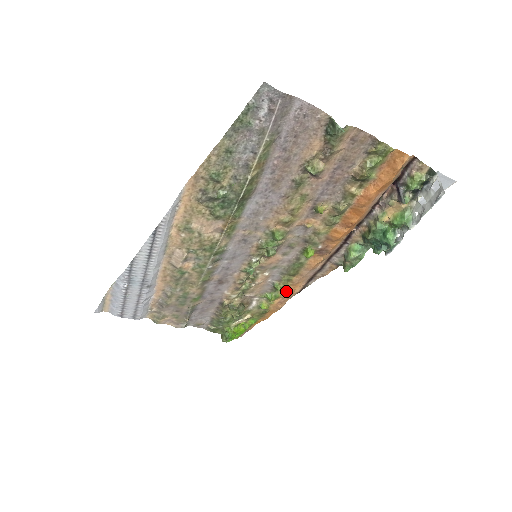
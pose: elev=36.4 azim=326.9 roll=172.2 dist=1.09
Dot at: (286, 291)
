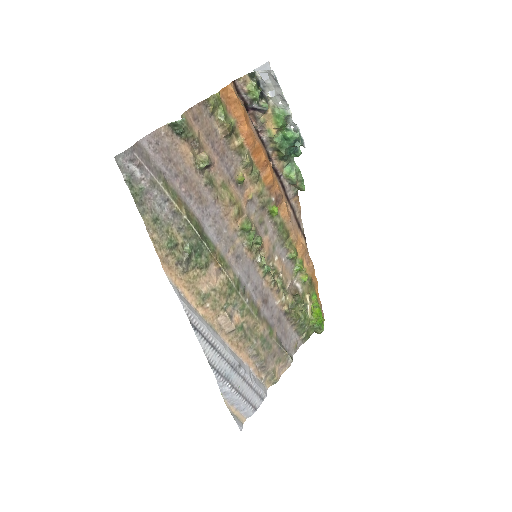
Dot at: (300, 251)
